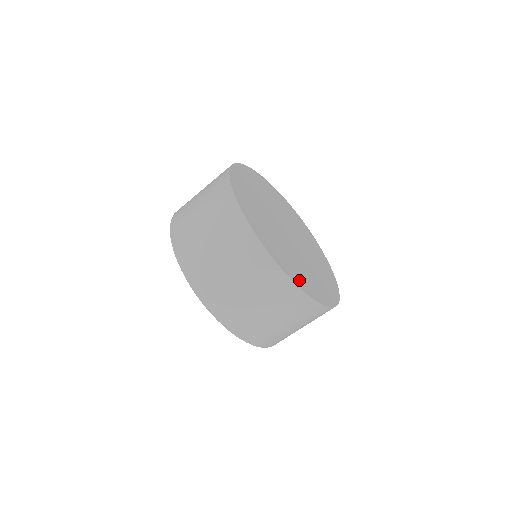
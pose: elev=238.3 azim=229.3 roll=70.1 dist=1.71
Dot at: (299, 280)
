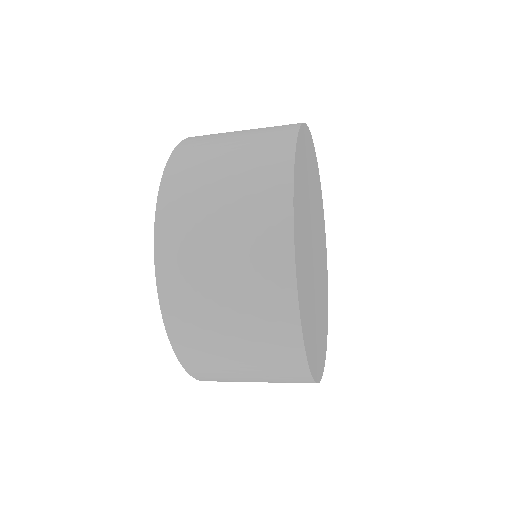
Dot at: (315, 362)
